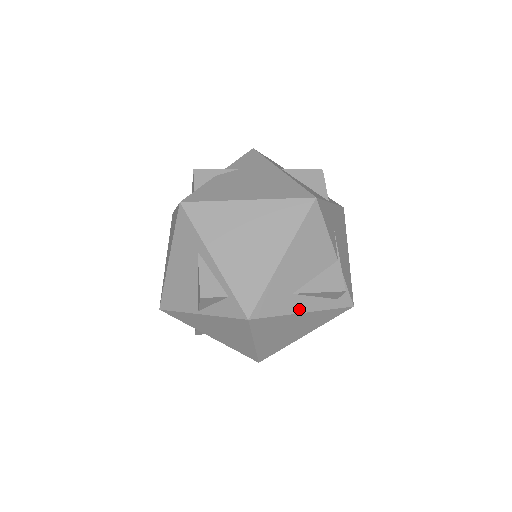
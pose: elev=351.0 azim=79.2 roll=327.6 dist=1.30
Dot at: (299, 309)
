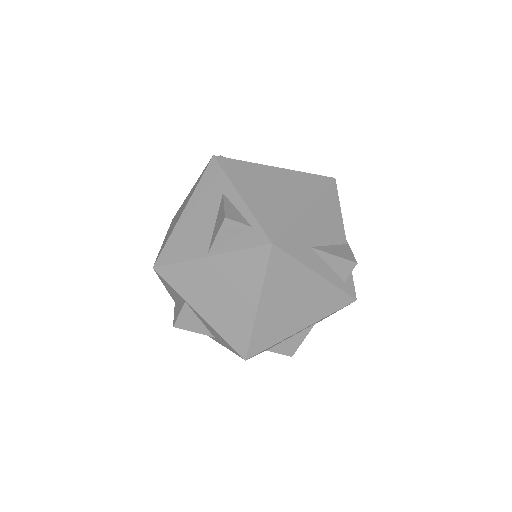
Dot at: (314, 267)
